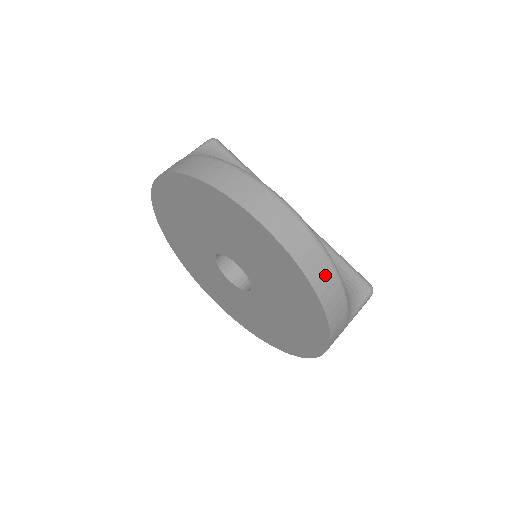
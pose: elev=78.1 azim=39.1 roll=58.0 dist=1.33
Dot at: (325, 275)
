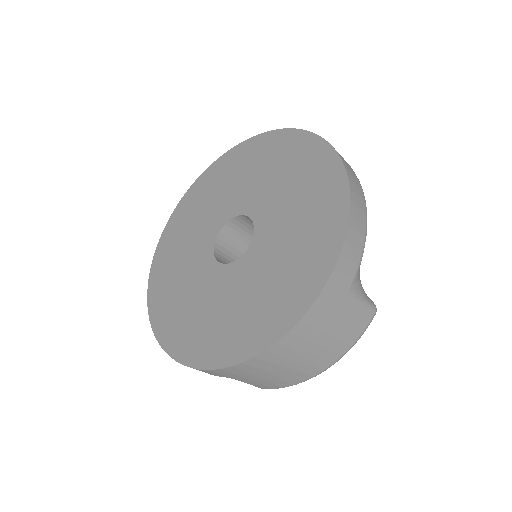
Dot at: (357, 188)
